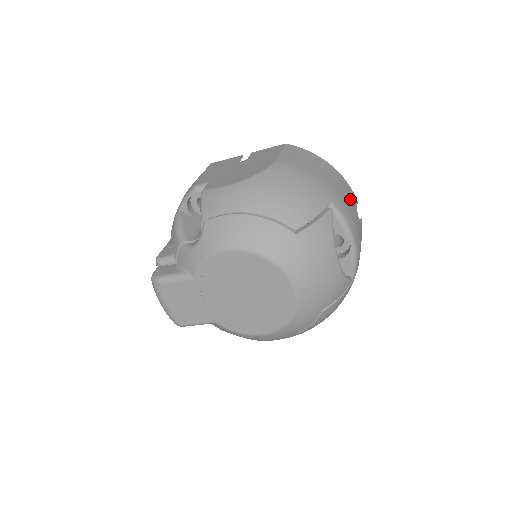
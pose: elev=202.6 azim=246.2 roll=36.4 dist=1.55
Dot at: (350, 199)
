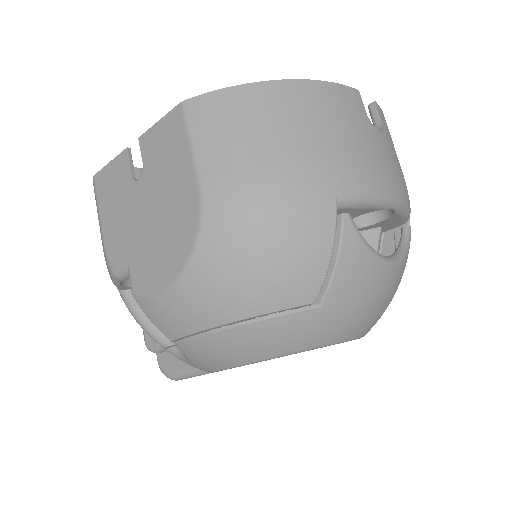
Dot at: (352, 123)
